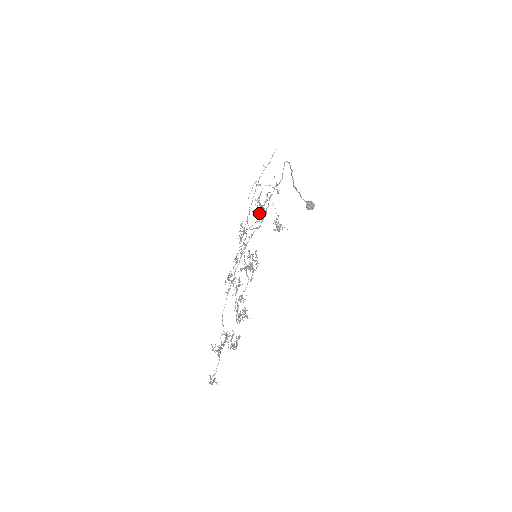
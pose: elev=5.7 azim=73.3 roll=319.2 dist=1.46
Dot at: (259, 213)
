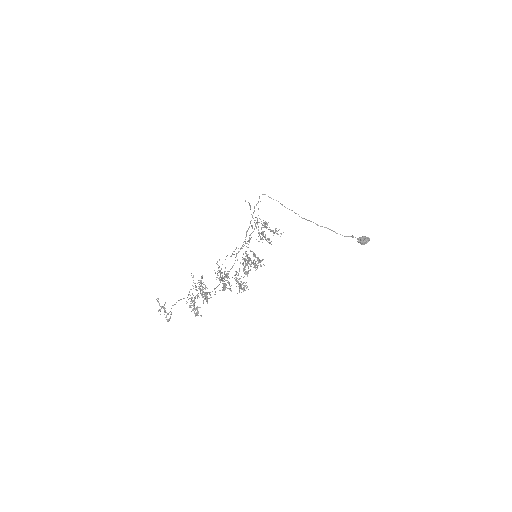
Dot at: (262, 239)
